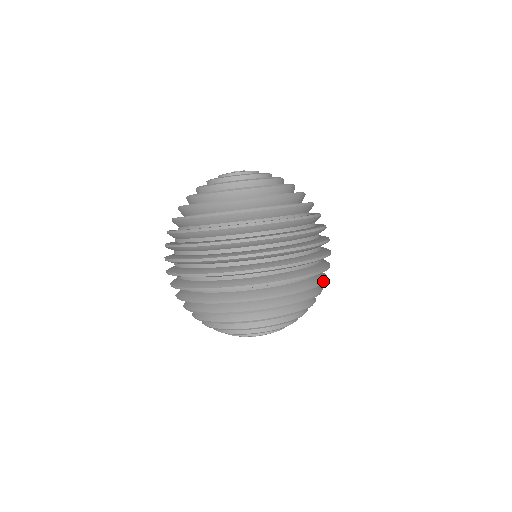
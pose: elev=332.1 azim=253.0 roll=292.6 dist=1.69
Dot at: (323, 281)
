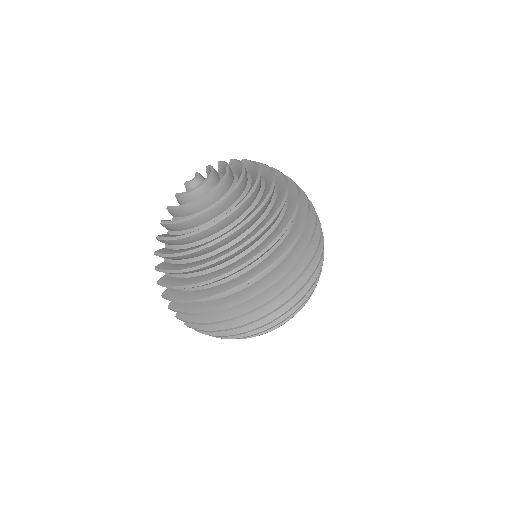
Dot at: occluded
